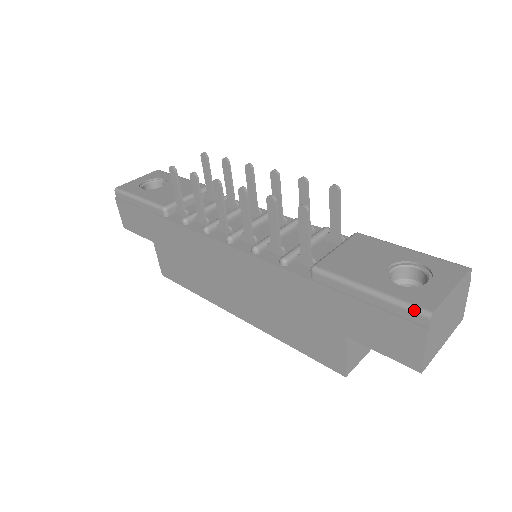
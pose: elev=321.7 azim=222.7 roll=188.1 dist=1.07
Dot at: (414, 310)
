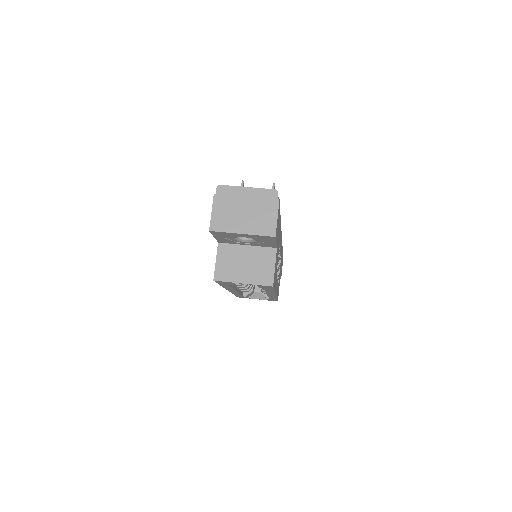
Dot at: occluded
